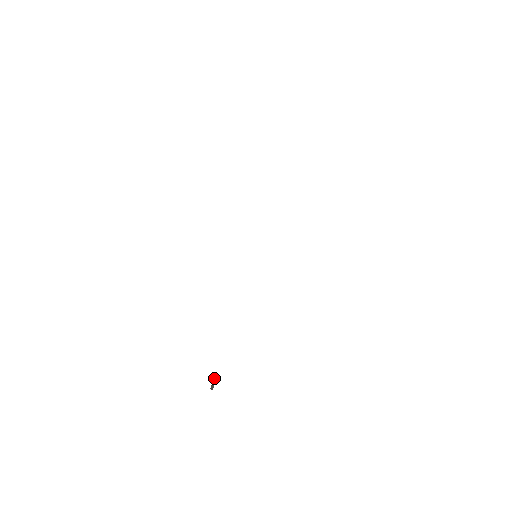
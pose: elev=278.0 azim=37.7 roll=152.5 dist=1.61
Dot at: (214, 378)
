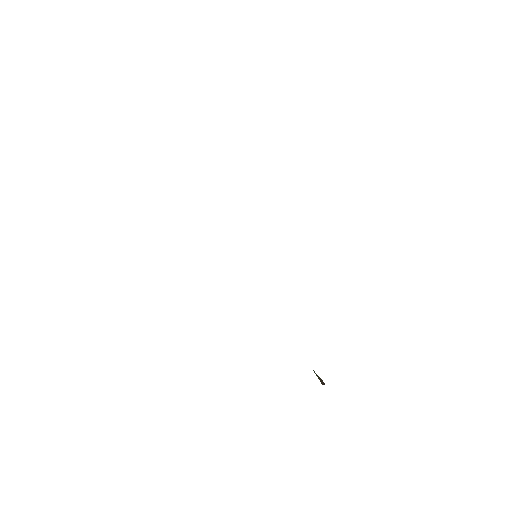
Dot at: (315, 373)
